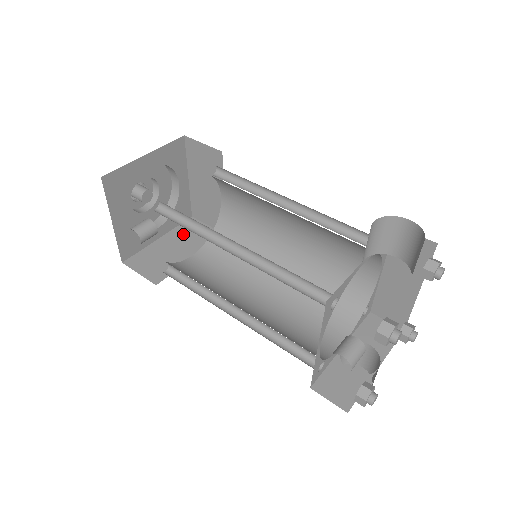
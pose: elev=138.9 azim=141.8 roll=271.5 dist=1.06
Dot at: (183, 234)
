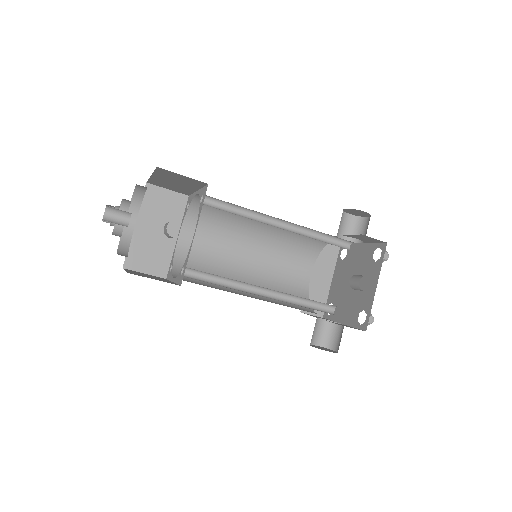
Dot at: occluded
